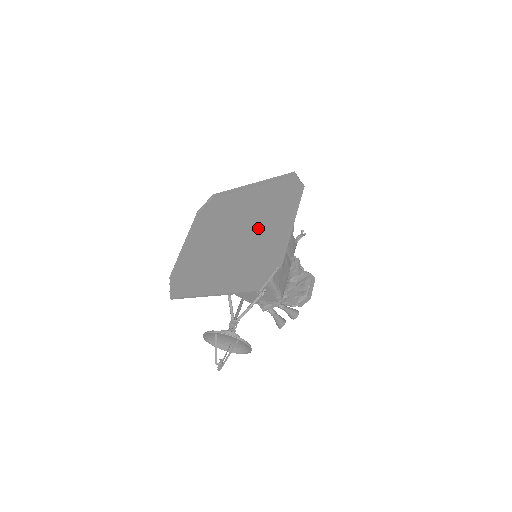
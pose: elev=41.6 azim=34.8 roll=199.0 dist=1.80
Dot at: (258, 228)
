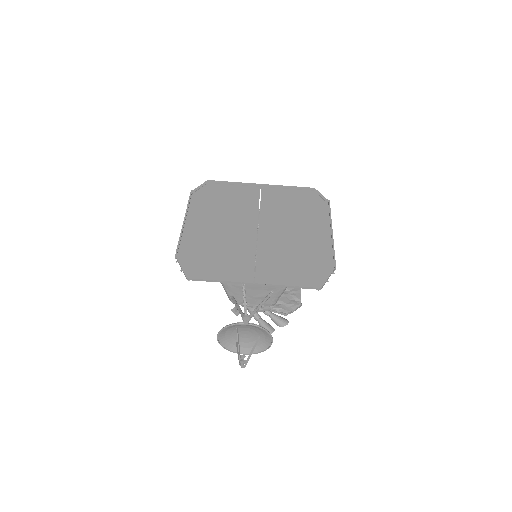
Dot at: (292, 228)
